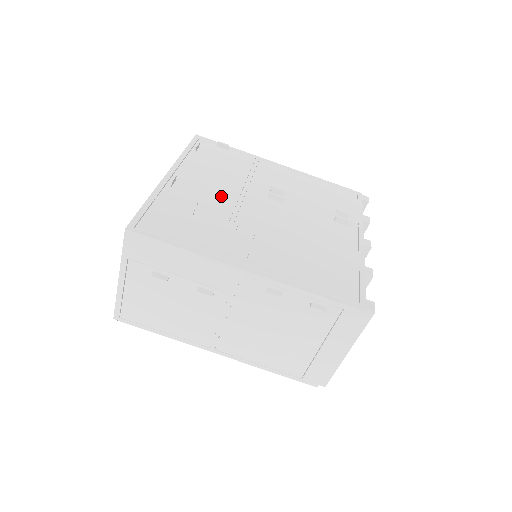
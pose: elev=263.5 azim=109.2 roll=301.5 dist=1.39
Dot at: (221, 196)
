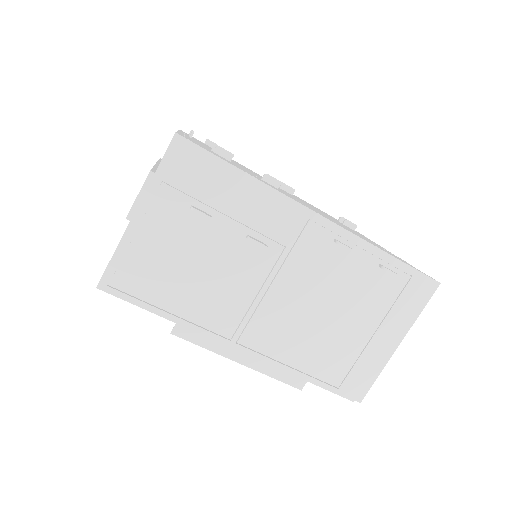
Dot at: occluded
